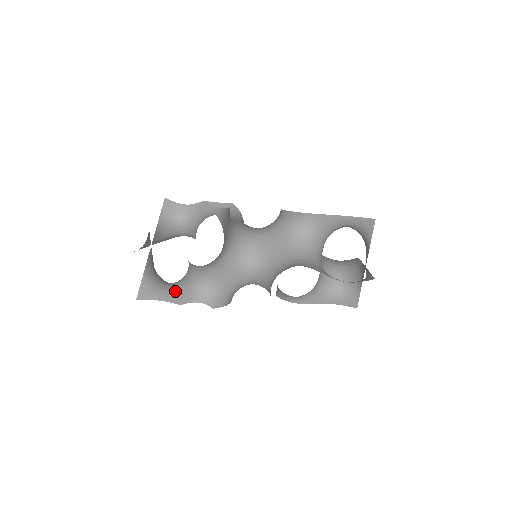
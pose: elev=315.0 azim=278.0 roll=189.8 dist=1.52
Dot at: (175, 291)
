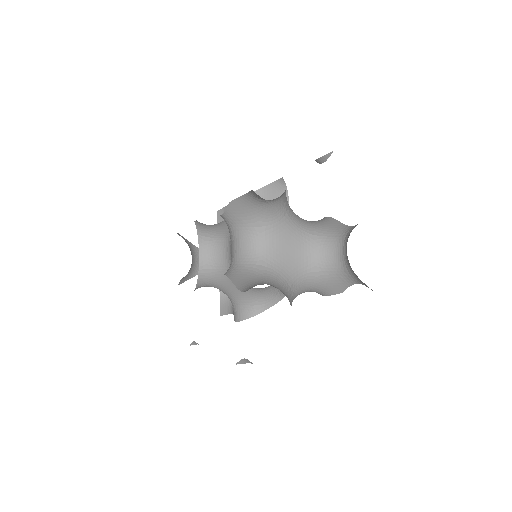
Dot at: occluded
